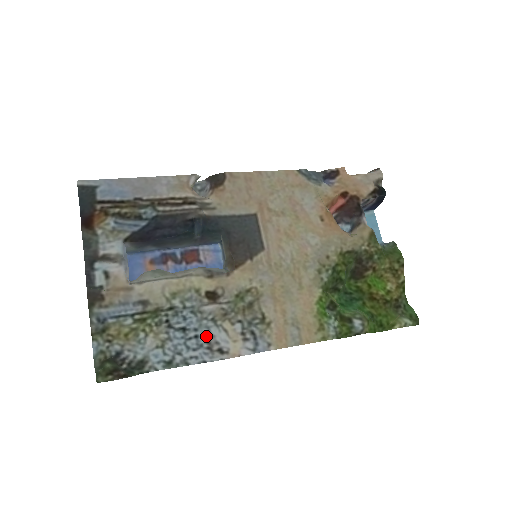
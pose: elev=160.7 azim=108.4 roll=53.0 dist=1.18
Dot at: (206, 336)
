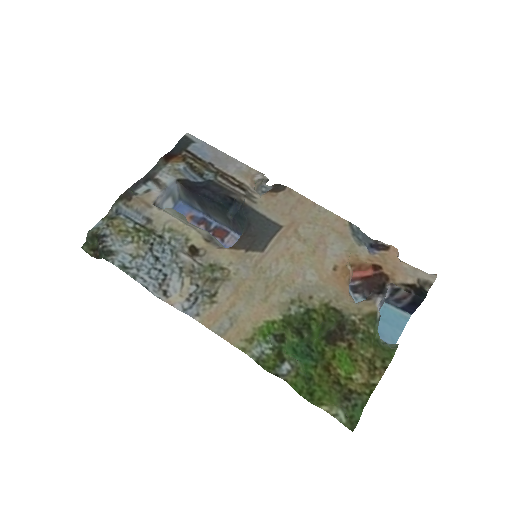
Dot at: (166, 275)
